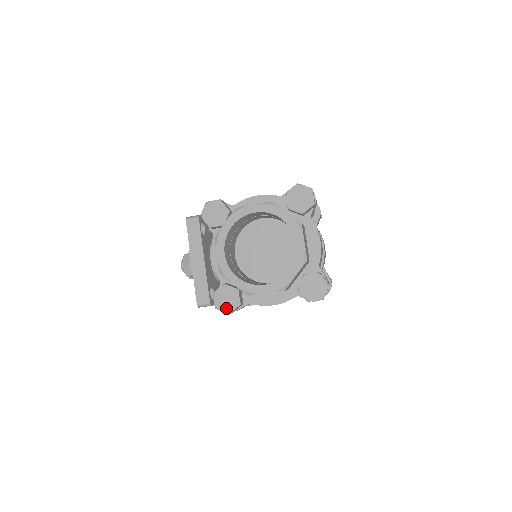
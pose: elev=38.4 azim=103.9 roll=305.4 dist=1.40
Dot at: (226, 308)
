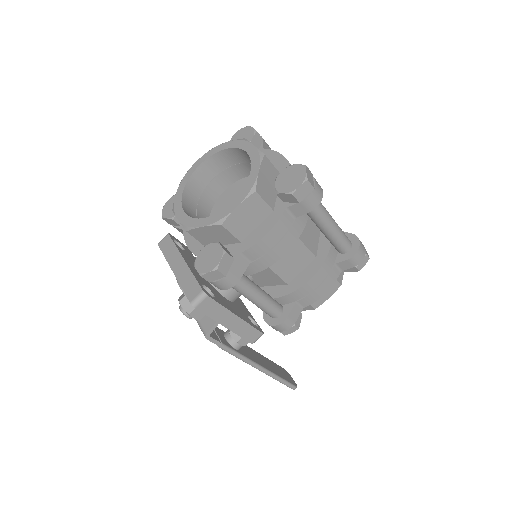
Dot at: (211, 266)
